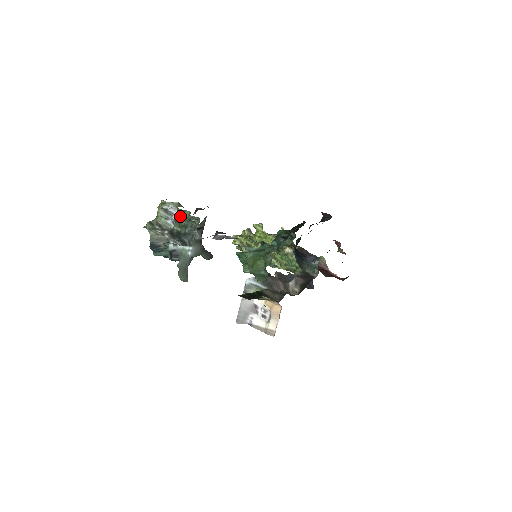
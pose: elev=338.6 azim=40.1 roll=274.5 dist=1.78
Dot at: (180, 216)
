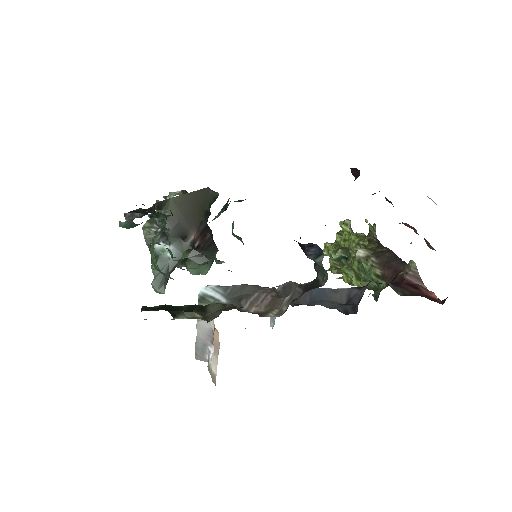
Dot at: occluded
